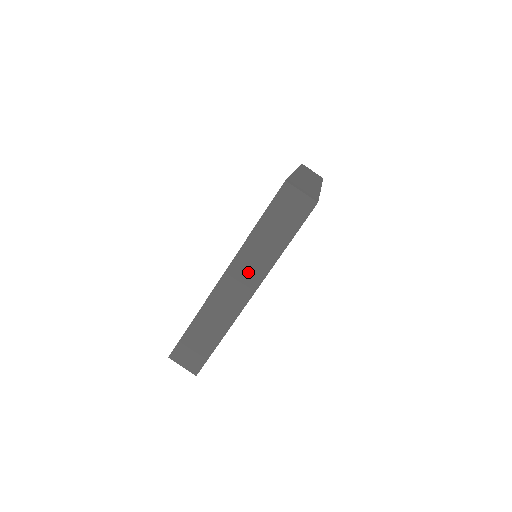
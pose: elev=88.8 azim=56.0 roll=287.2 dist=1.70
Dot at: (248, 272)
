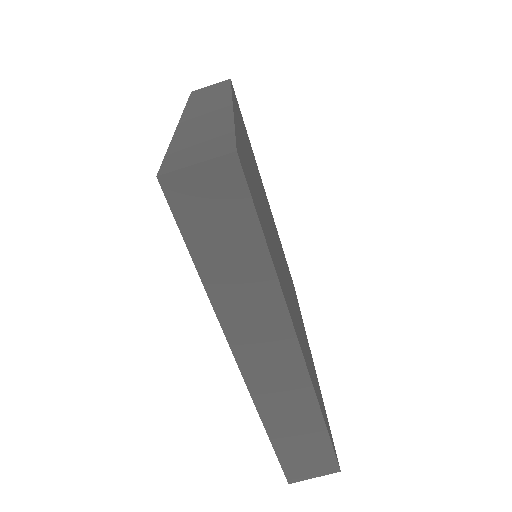
Dot at: (261, 330)
